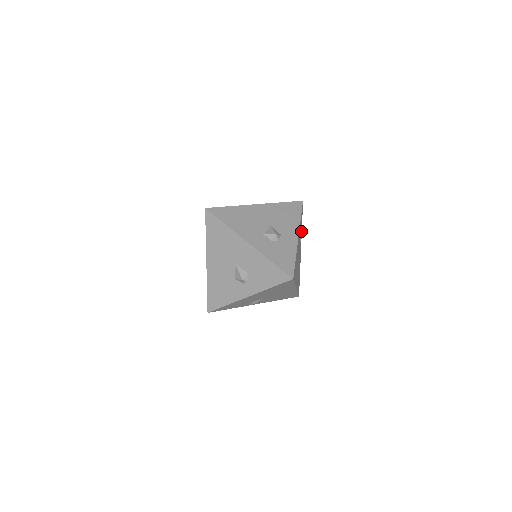
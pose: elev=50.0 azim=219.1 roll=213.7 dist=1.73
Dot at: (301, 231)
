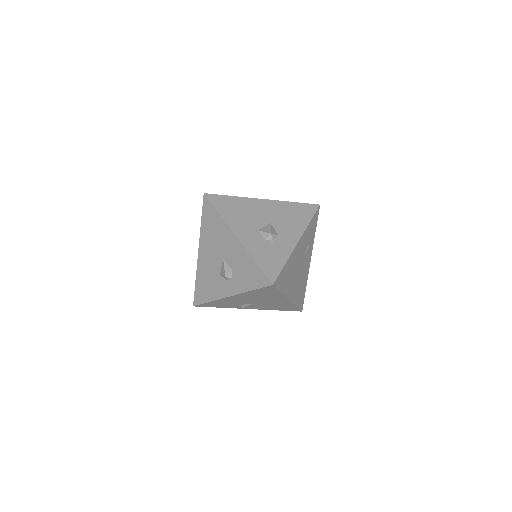
Dot at: (313, 238)
